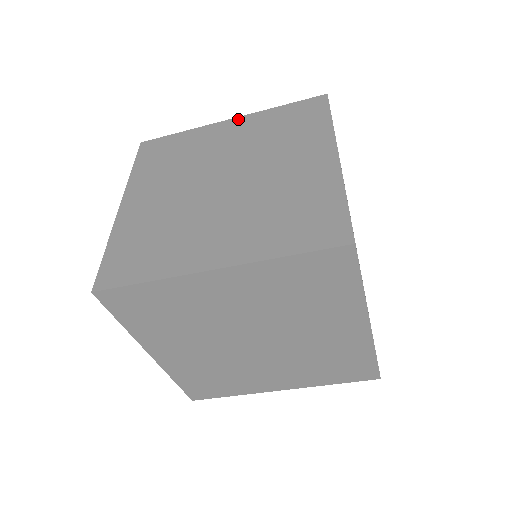
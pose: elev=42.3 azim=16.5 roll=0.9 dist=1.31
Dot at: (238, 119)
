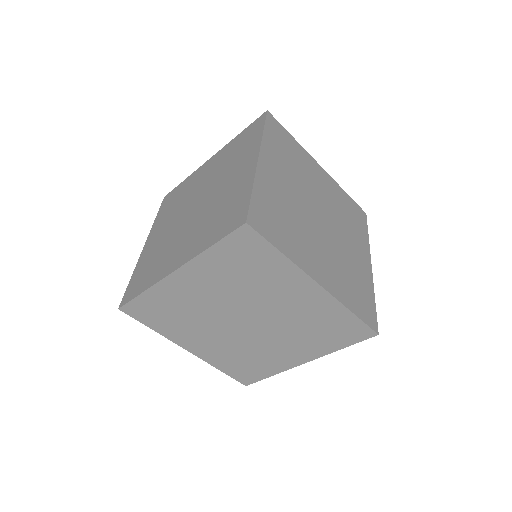
Dot at: (215, 155)
